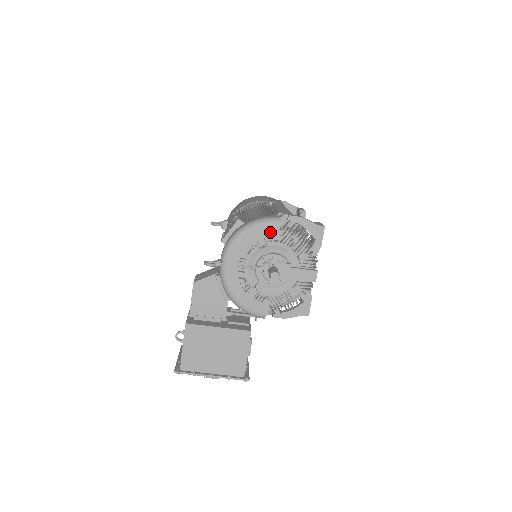
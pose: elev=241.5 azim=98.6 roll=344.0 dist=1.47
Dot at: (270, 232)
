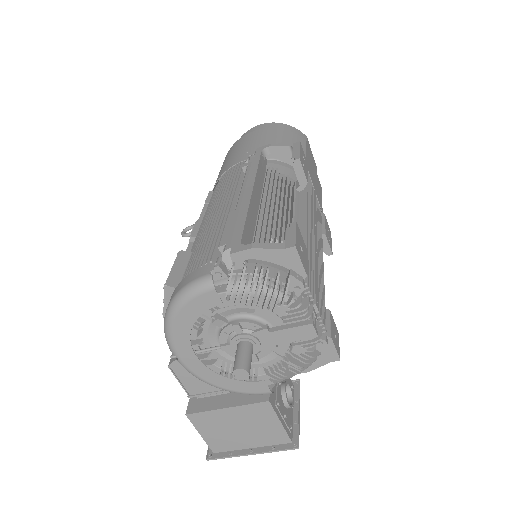
Dot at: (207, 303)
